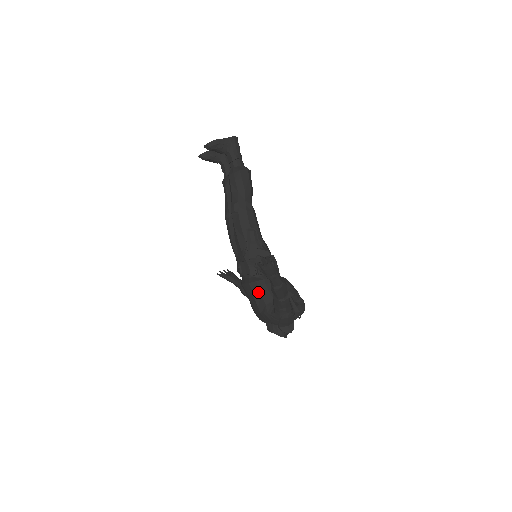
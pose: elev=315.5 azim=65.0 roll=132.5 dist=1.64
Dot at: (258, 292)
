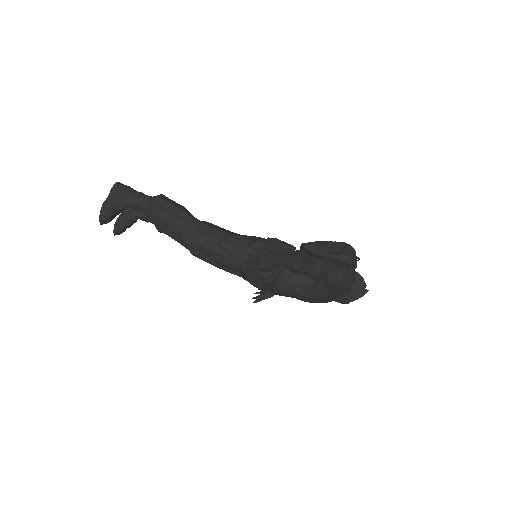
Dot at: (293, 285)
